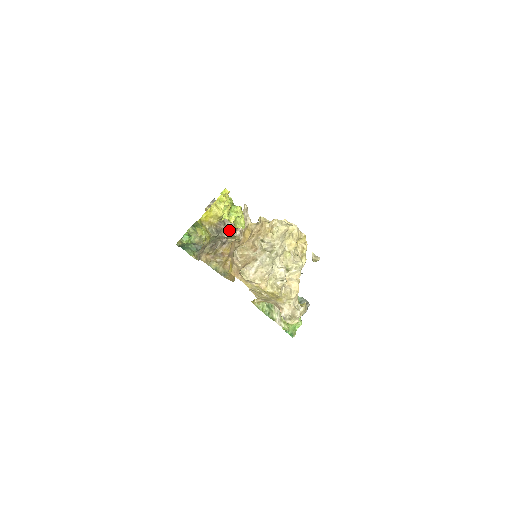
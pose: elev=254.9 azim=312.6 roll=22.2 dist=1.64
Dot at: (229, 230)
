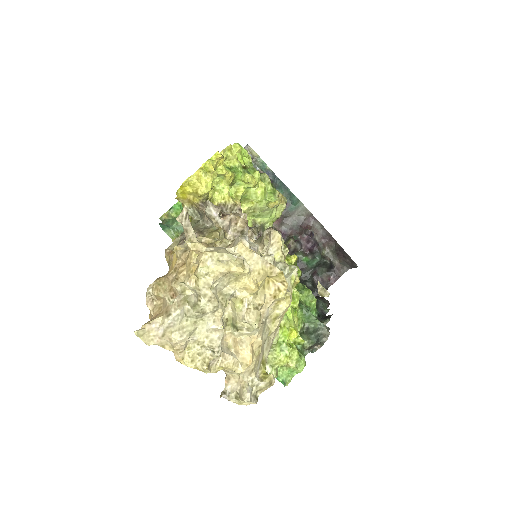
Dot at: (210, 218)
